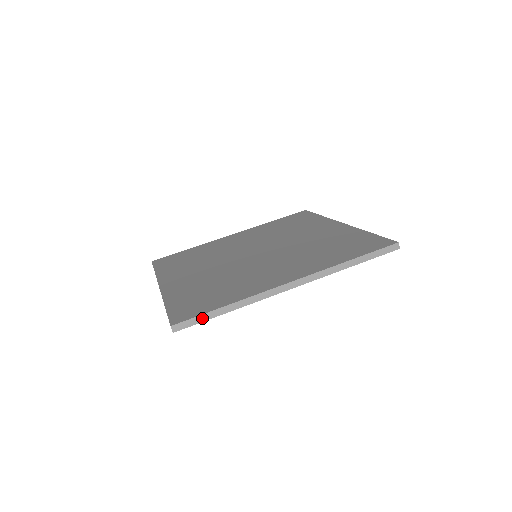
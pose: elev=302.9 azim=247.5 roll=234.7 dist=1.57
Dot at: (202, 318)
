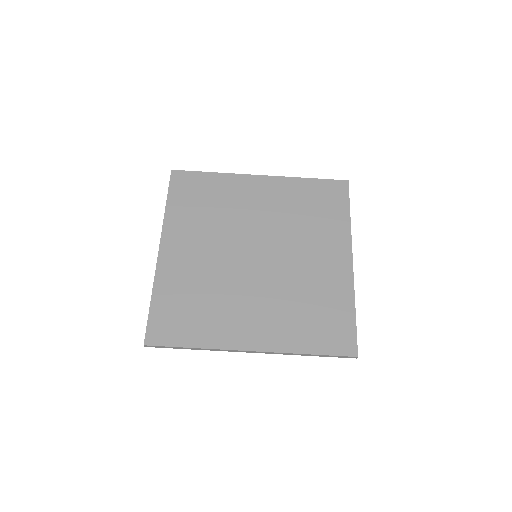
Dot at: (170, 347)
